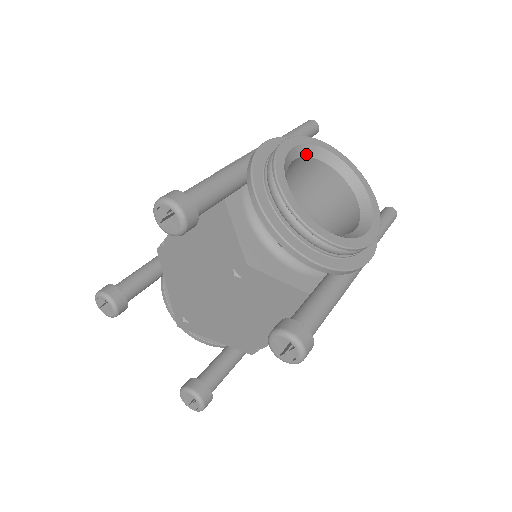
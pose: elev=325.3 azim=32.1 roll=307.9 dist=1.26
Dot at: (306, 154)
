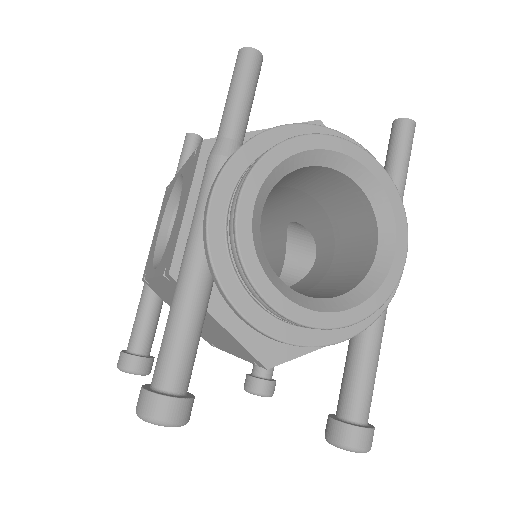
Dot at: (273, 183)
